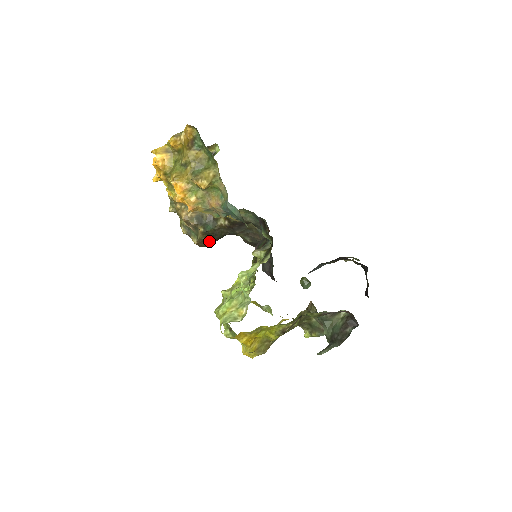
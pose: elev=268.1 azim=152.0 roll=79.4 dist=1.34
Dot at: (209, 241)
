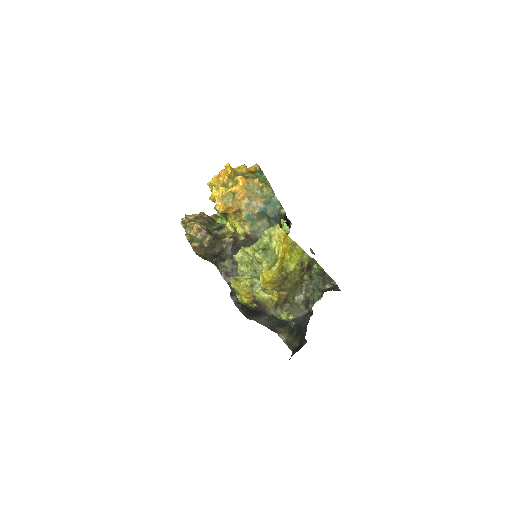
Dot at: (205, 252)
